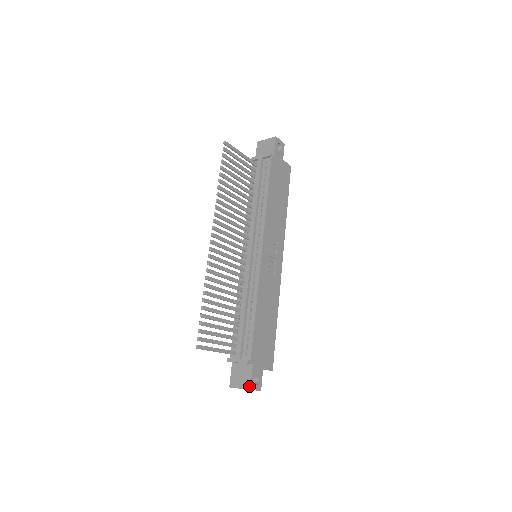
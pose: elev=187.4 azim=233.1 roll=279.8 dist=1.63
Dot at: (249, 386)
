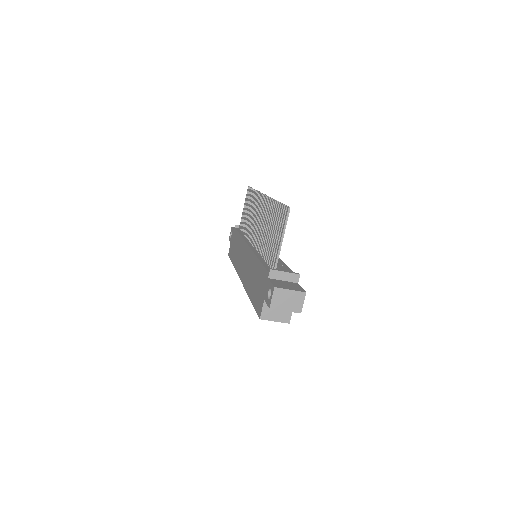
Dot at: (303, 290)
